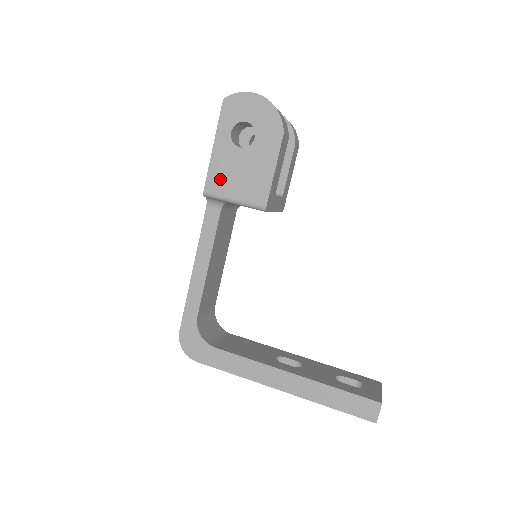
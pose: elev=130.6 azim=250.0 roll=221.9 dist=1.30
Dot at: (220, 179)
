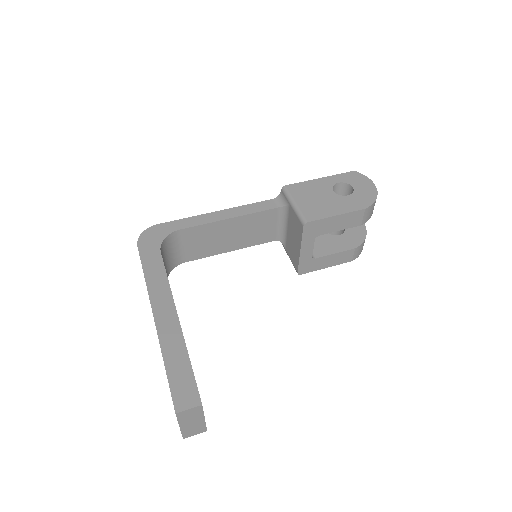
Dot at: (302, 190)
